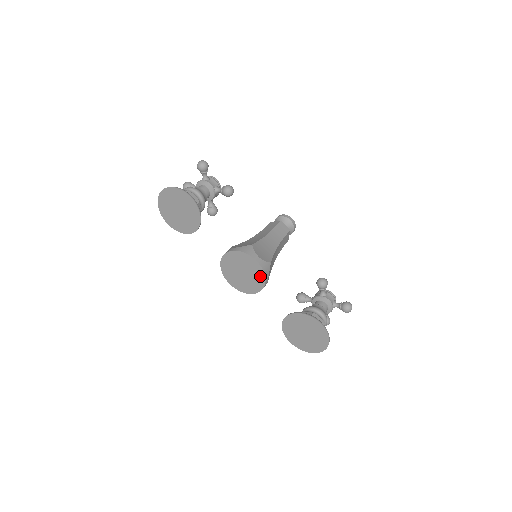
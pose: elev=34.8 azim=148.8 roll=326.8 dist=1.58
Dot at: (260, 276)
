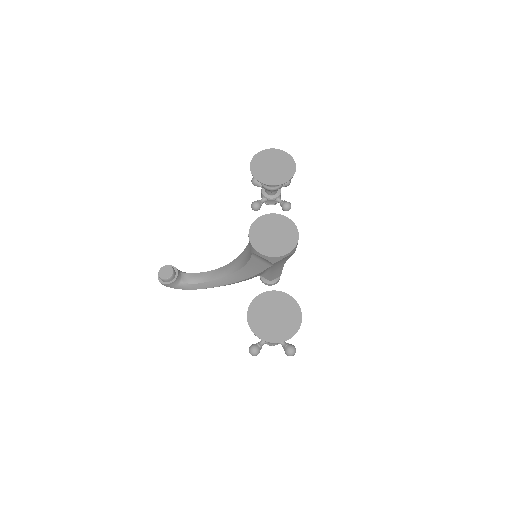
Dot at: (288, 247)
